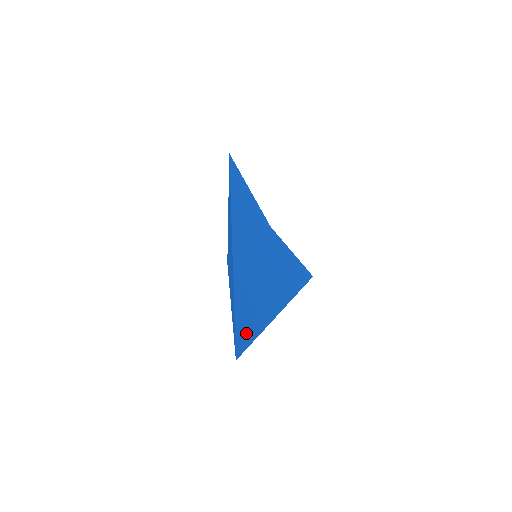
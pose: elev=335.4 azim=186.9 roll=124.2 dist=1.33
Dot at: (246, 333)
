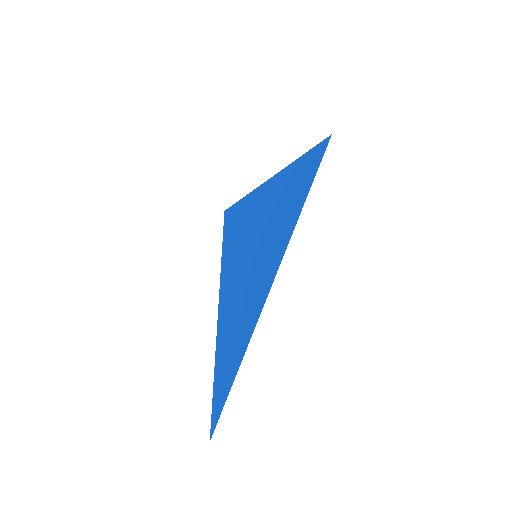
Dot at: occluded
